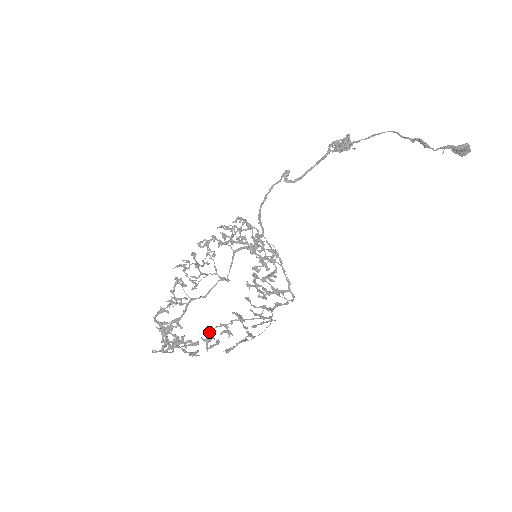
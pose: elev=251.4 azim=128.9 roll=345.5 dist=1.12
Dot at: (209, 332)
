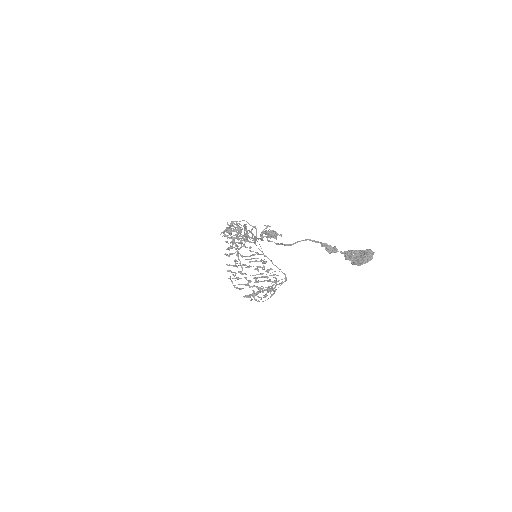
Dot at: occluded
